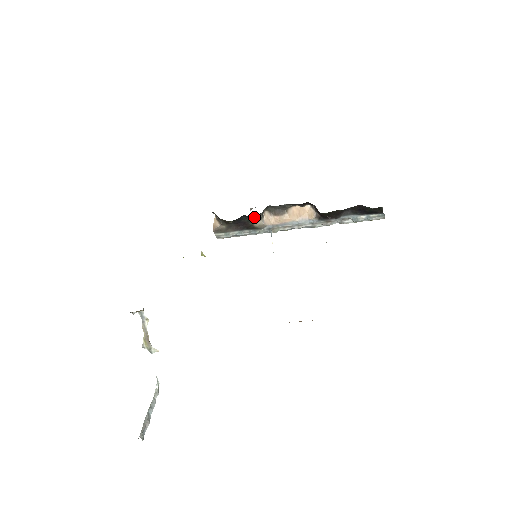
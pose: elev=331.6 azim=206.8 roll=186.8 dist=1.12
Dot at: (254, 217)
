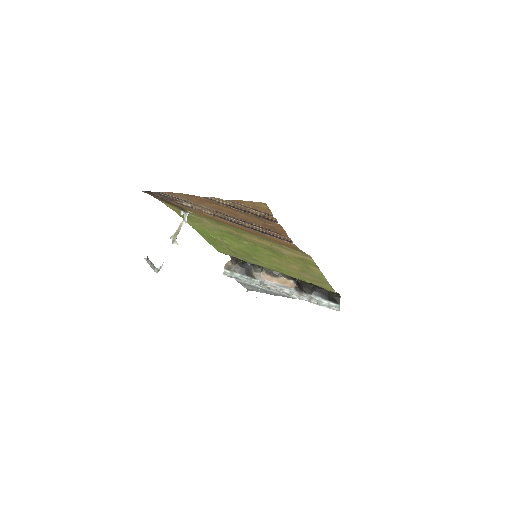
Dot at: (256, 267)
